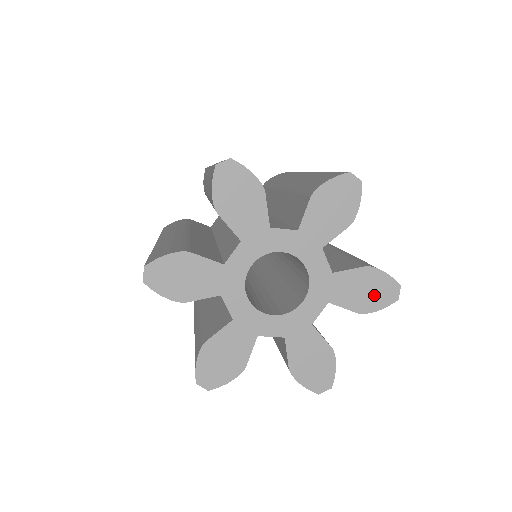
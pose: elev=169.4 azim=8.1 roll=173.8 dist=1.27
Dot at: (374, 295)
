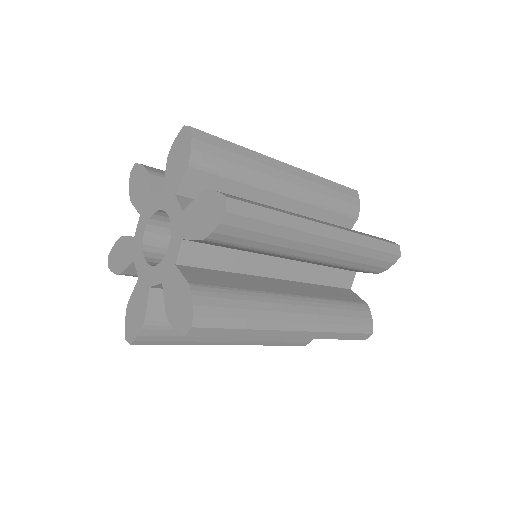
Dot at: (179, 312)
